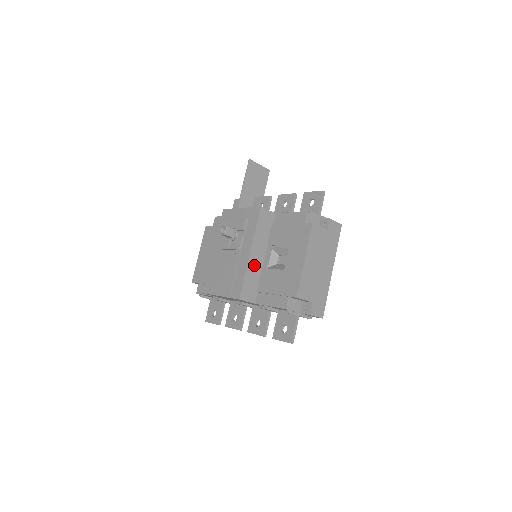
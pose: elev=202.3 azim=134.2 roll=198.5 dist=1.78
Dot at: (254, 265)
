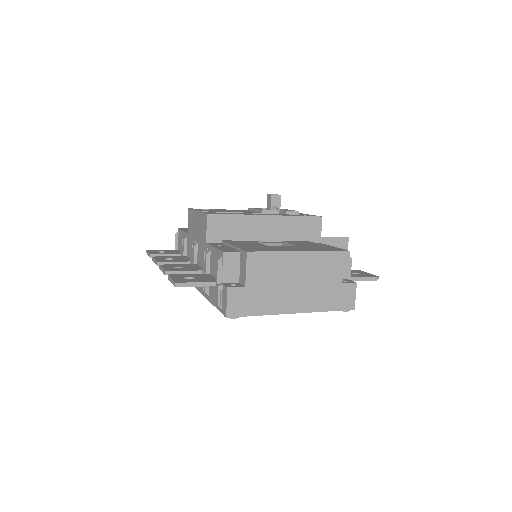
Dot at: (254, 226)
